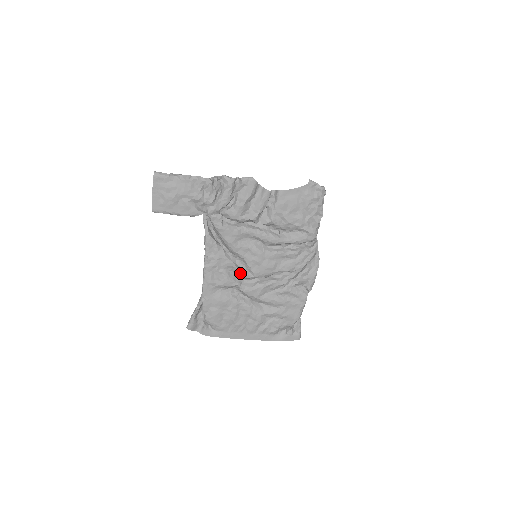
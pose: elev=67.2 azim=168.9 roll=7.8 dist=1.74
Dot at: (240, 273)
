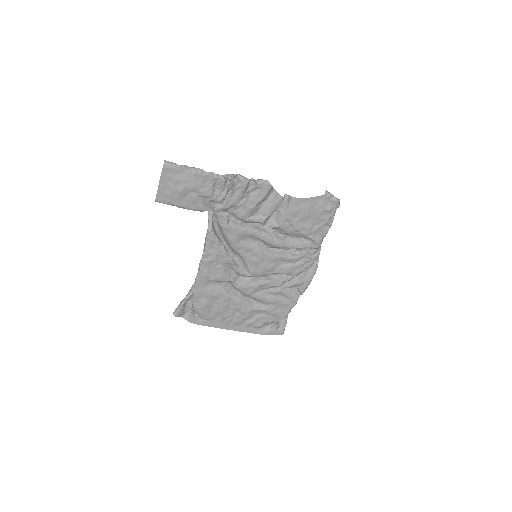
Dot at: (237, 270)
